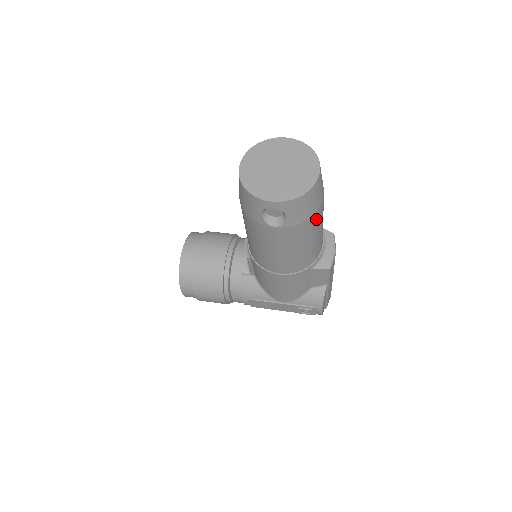
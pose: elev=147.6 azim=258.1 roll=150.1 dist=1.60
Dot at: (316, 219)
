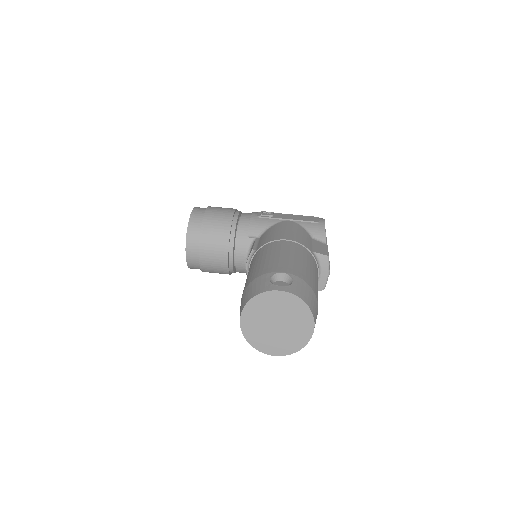
Dot at: occluded
